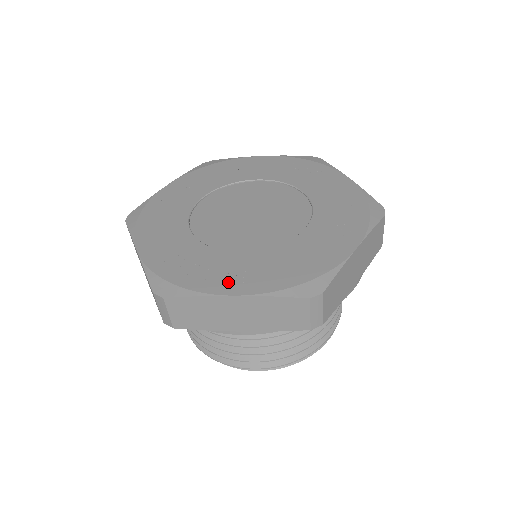
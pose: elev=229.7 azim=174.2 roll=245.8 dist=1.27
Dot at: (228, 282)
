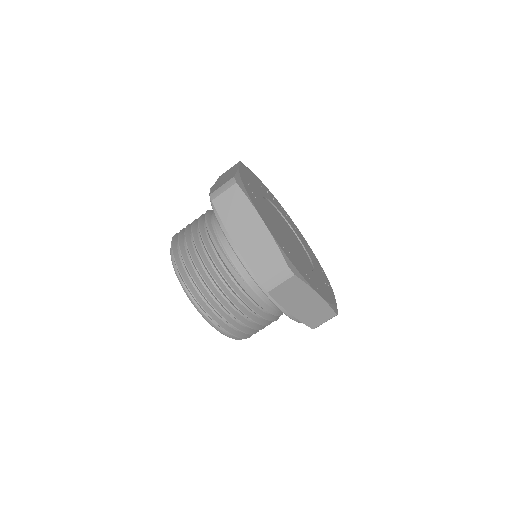
Dot at: (313, 283)
